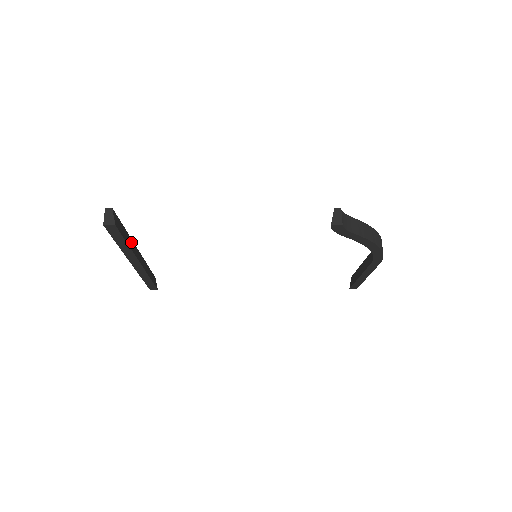
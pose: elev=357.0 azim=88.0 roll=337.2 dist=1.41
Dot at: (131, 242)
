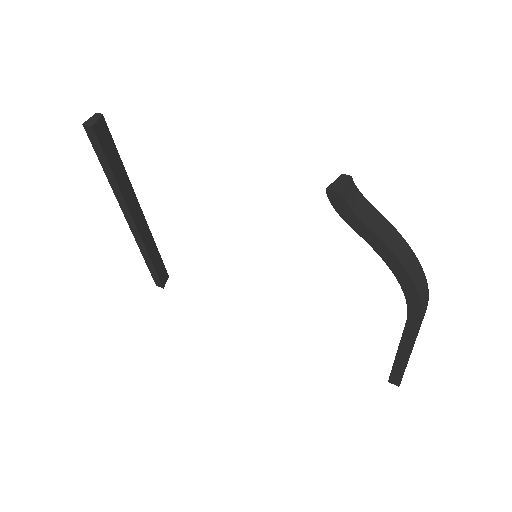
Dot at: (127, 185)
